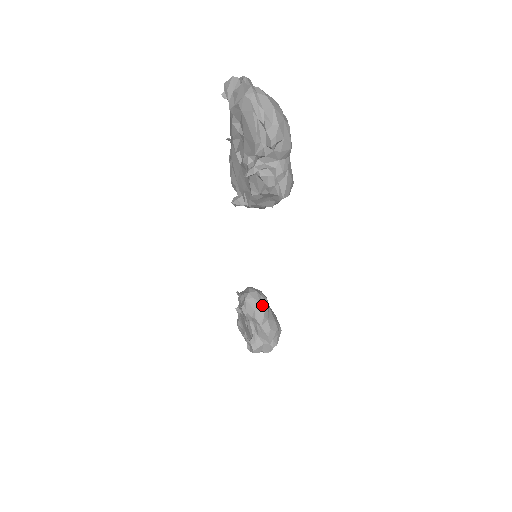
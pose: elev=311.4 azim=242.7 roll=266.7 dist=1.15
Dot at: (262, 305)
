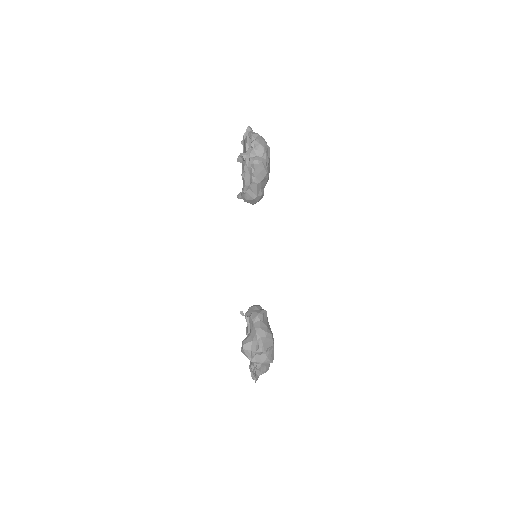
Dot at: (259, 311)
